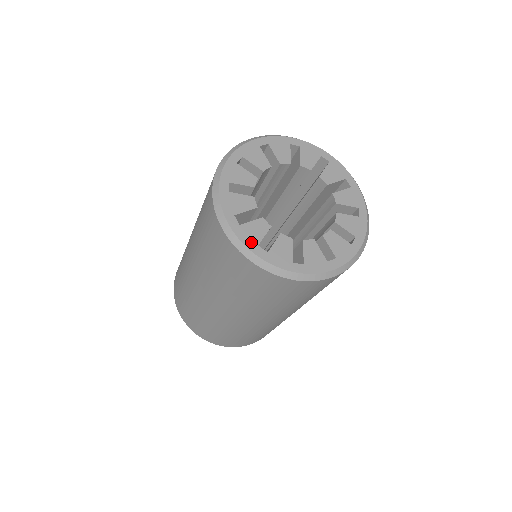
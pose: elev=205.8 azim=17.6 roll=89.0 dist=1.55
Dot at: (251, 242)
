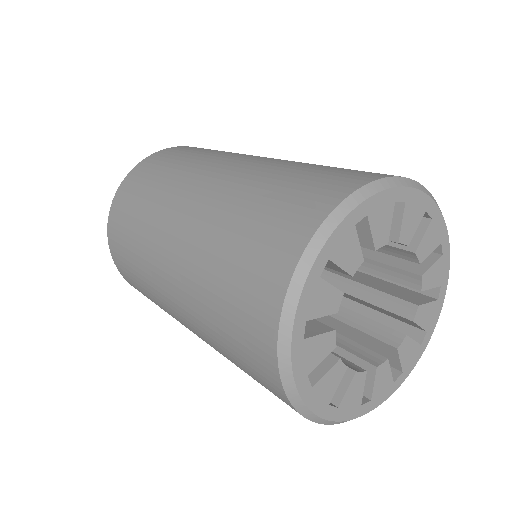
Dot at: (322, 405)
